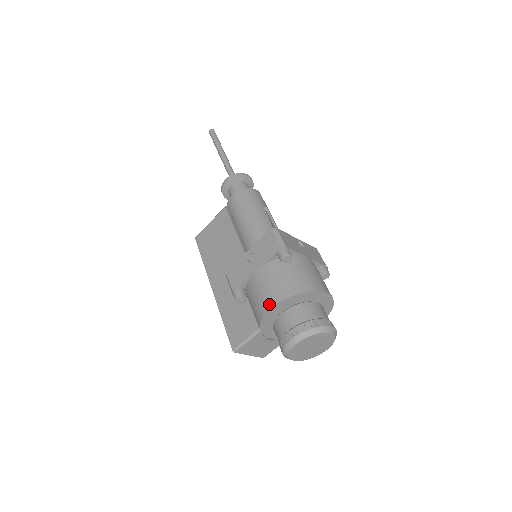
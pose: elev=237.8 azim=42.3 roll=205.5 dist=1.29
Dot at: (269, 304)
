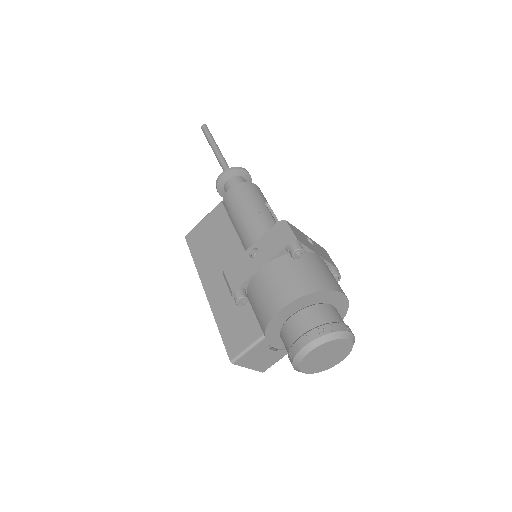
Dot at: (278, 304)
